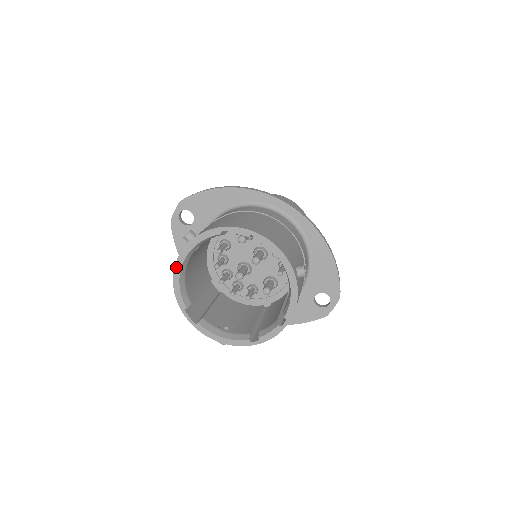
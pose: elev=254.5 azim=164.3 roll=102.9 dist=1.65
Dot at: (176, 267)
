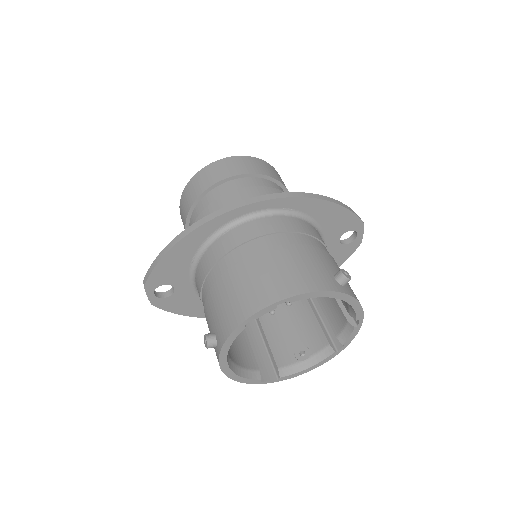
Dot at: (225, 372)
